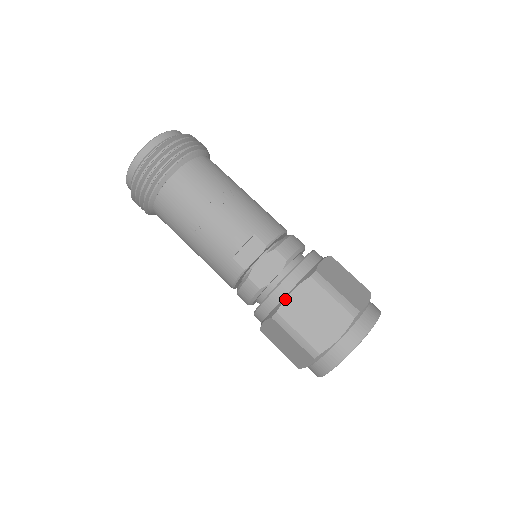
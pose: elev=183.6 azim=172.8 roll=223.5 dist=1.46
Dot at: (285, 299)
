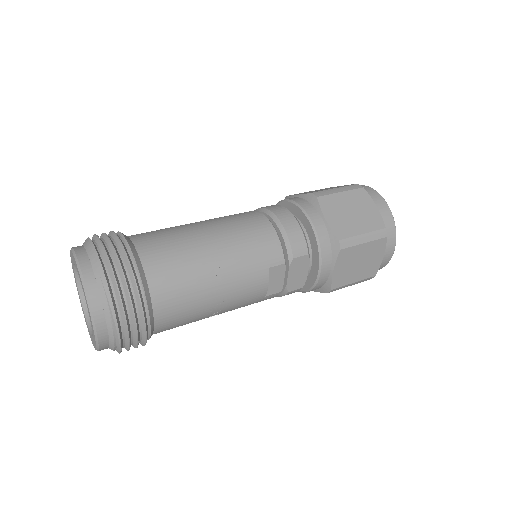
Dot at: (332, 279)
